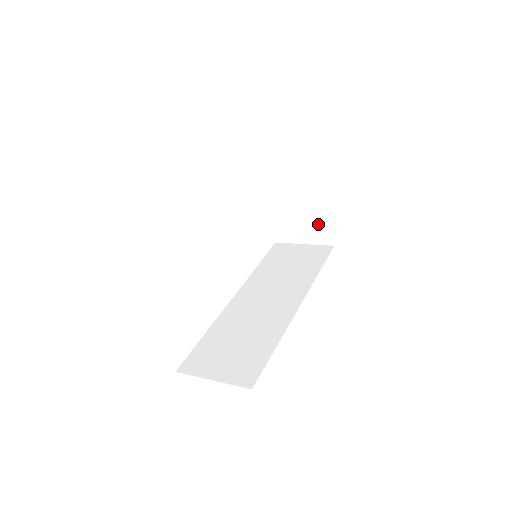
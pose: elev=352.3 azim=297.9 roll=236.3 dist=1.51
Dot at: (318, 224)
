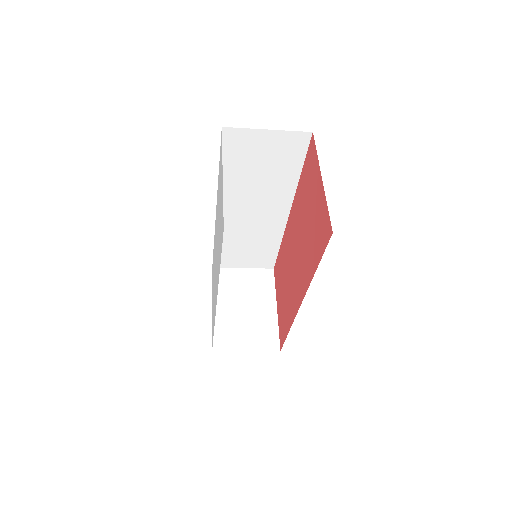
Dot at: (265, 327)
